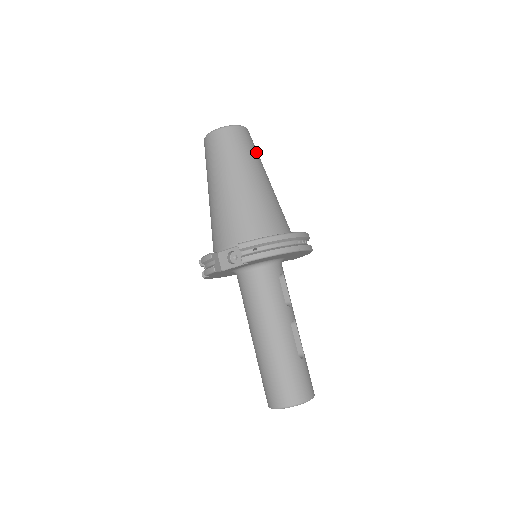
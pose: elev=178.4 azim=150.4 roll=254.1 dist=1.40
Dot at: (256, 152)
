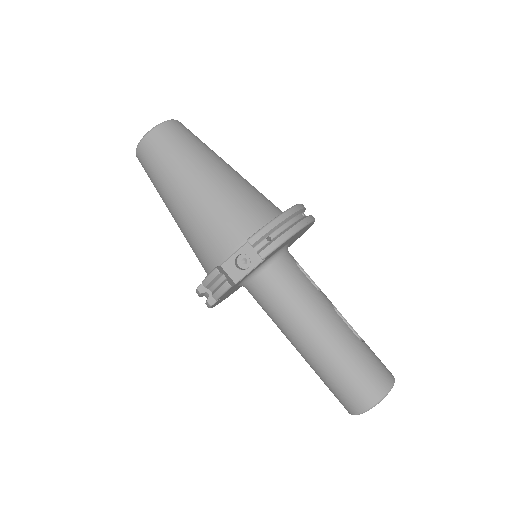
Dot at: (203, 143)
